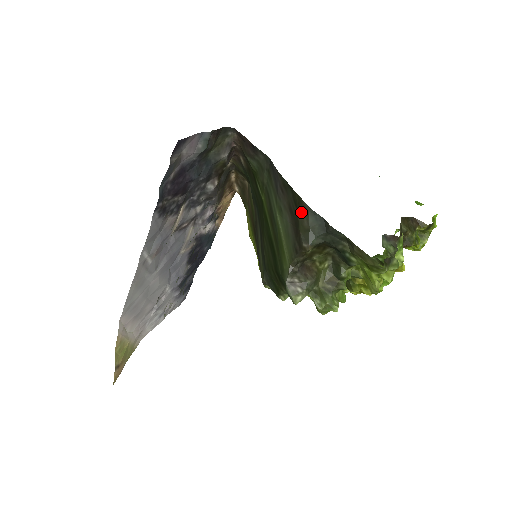
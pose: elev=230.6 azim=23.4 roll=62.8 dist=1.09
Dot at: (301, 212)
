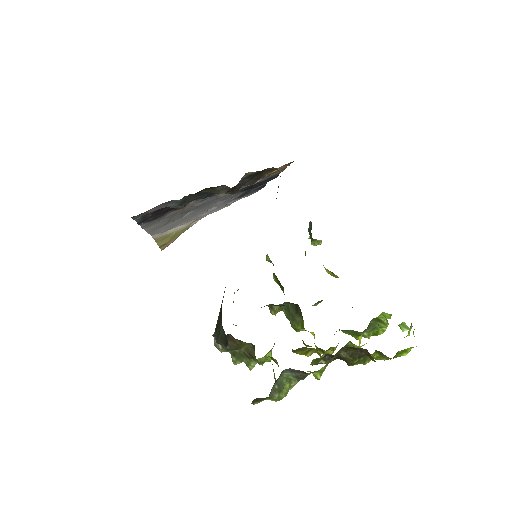
Dot at: (220, 317)
